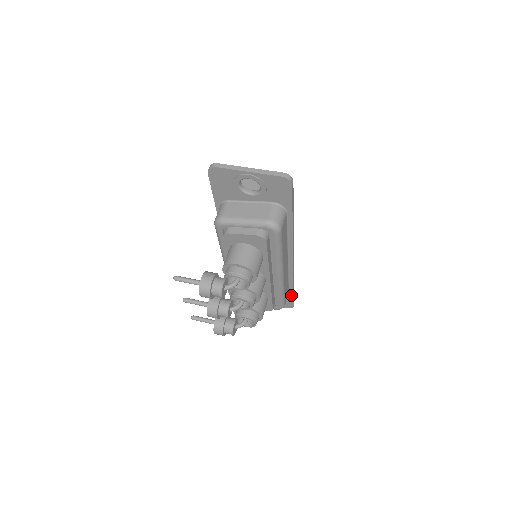
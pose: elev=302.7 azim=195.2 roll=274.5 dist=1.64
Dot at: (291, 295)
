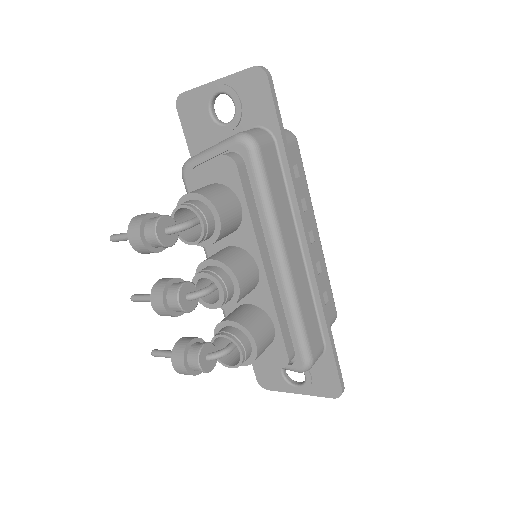
Dot at: (331, 357)
